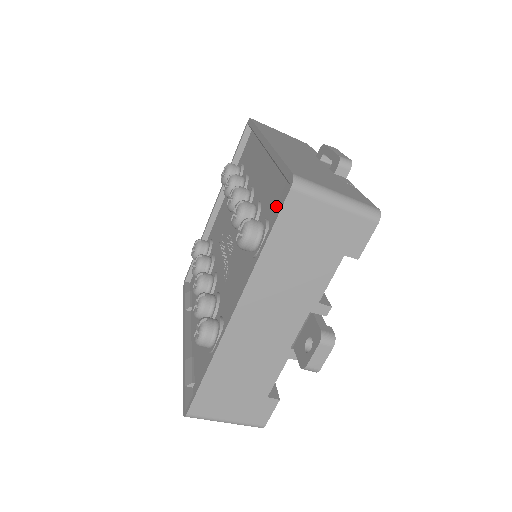
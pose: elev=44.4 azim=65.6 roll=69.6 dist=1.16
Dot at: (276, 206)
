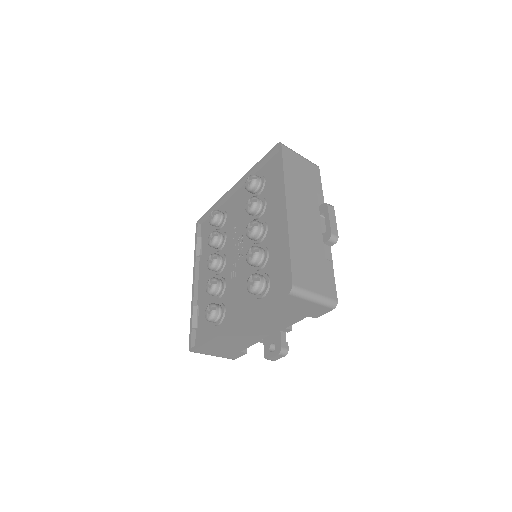
Dot at: (278, 279)
